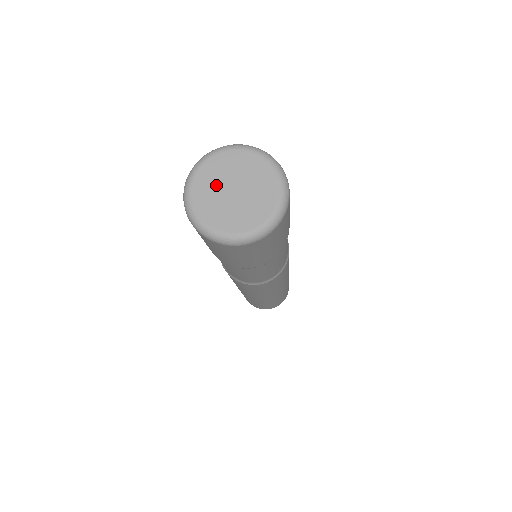
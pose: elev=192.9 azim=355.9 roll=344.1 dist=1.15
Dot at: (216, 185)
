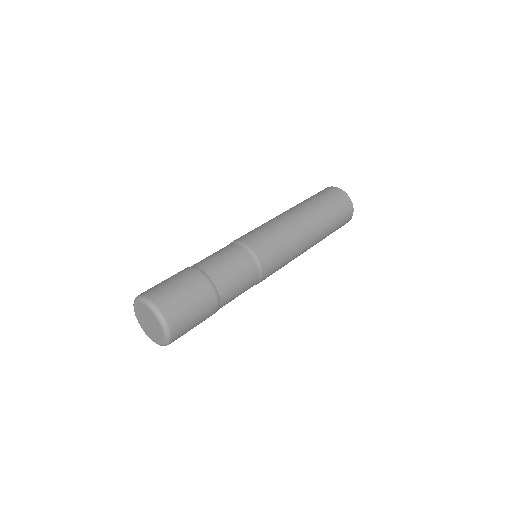
Dot at: (145, 314)
